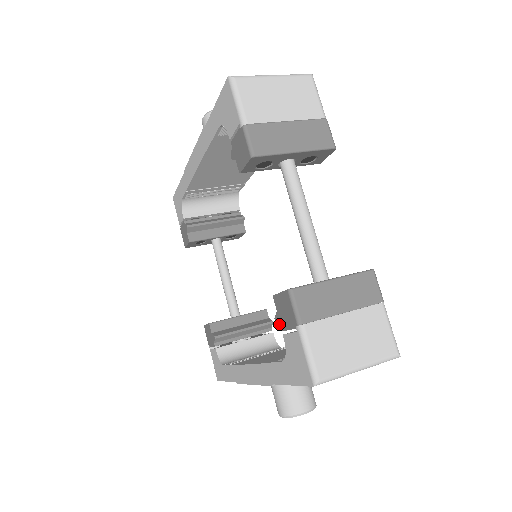
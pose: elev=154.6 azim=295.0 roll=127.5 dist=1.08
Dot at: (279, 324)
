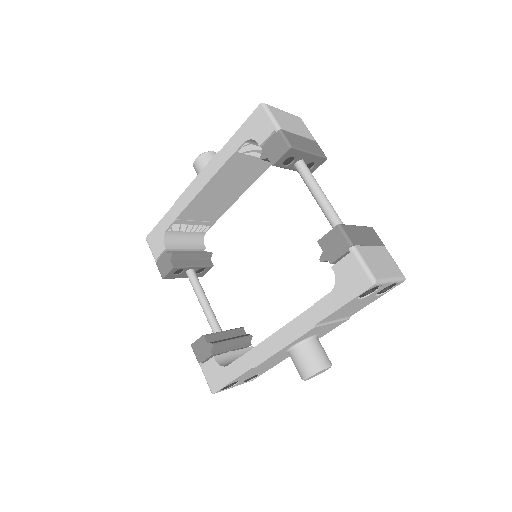
Dot at: (326, 260)
